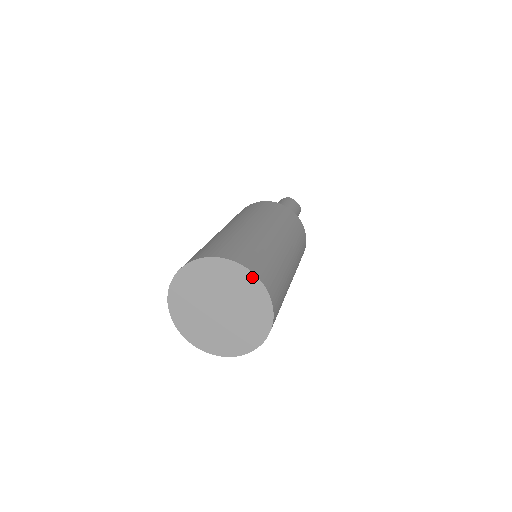
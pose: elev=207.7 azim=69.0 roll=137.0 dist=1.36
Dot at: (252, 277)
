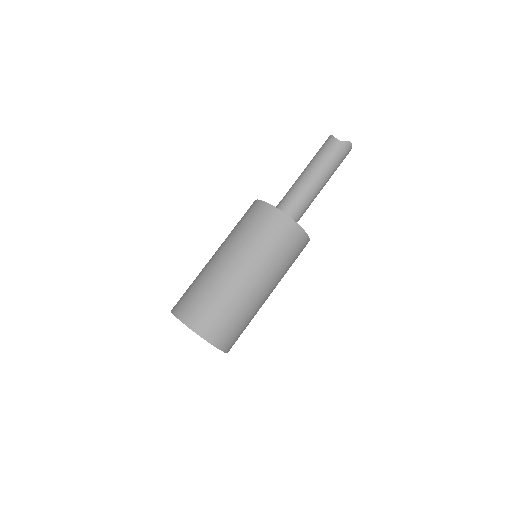
Dot at: (188, 327)
